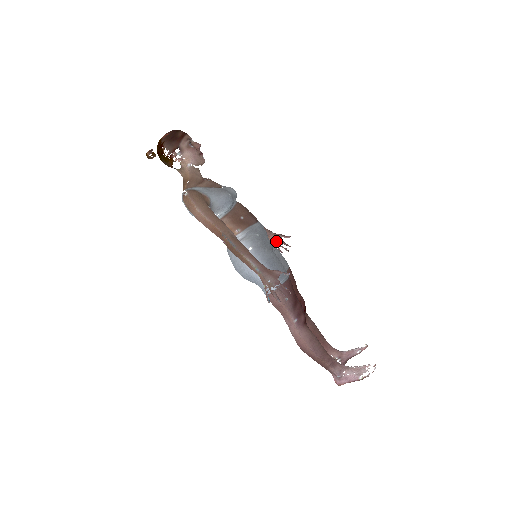
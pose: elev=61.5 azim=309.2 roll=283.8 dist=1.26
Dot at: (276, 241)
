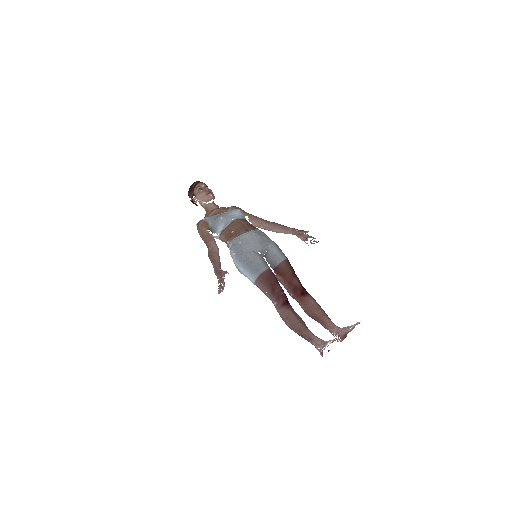
Dot at: (302, 236)
